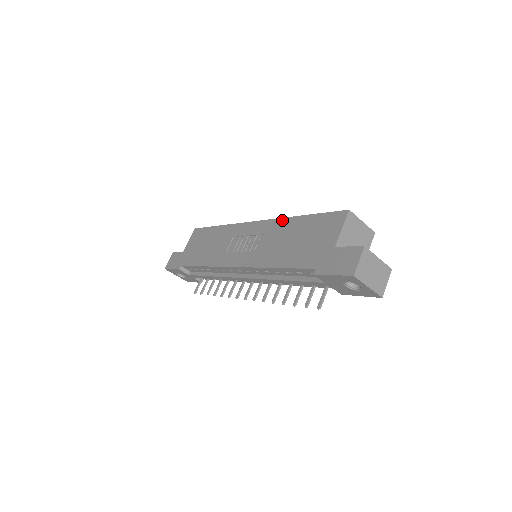
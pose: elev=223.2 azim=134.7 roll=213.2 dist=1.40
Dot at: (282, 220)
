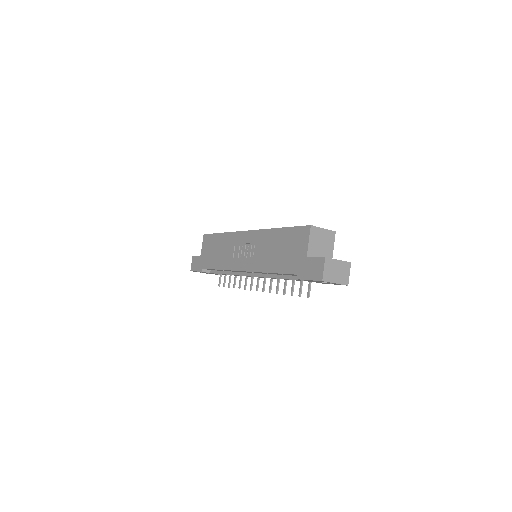
Dot at: (267, 231)
